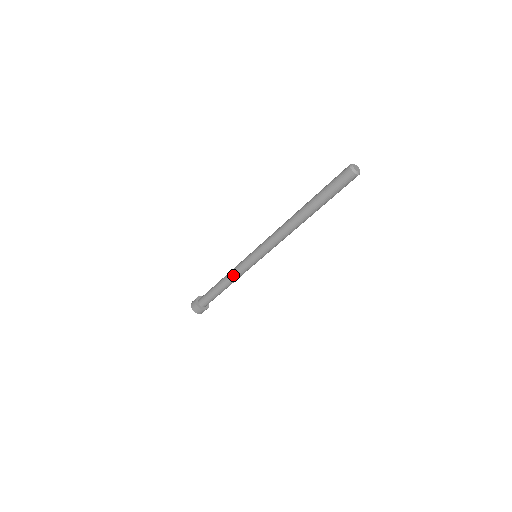
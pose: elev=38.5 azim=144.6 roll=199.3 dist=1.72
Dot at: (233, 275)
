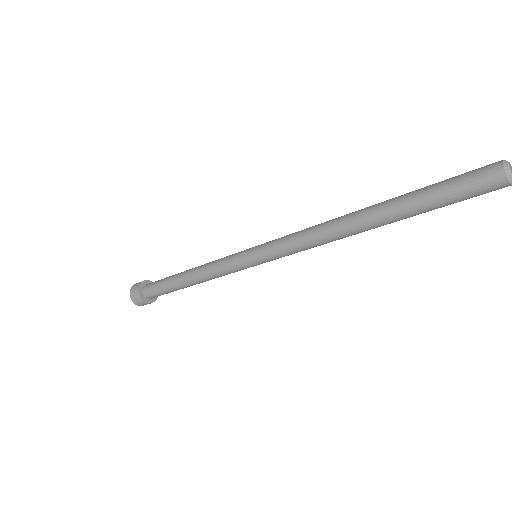
Dot at: (210, 275)
